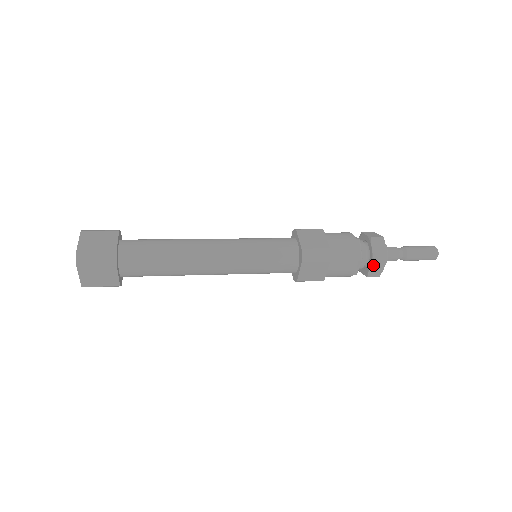
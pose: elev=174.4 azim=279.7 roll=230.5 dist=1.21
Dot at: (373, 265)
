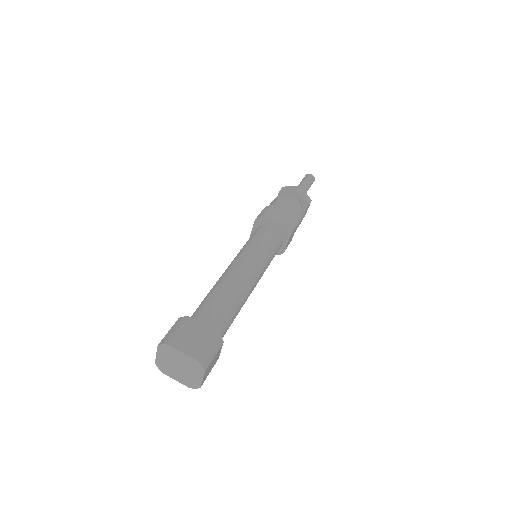
Dot at: occluded
